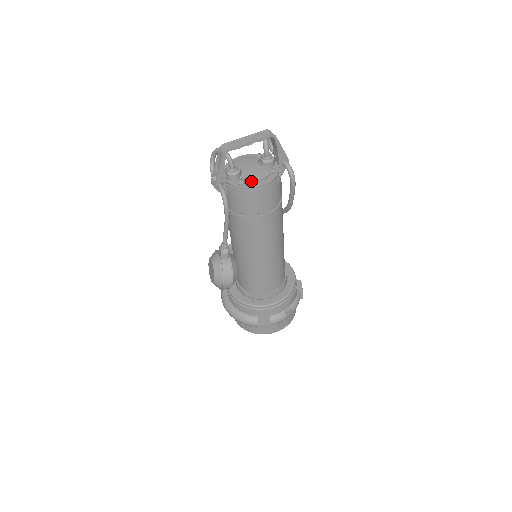
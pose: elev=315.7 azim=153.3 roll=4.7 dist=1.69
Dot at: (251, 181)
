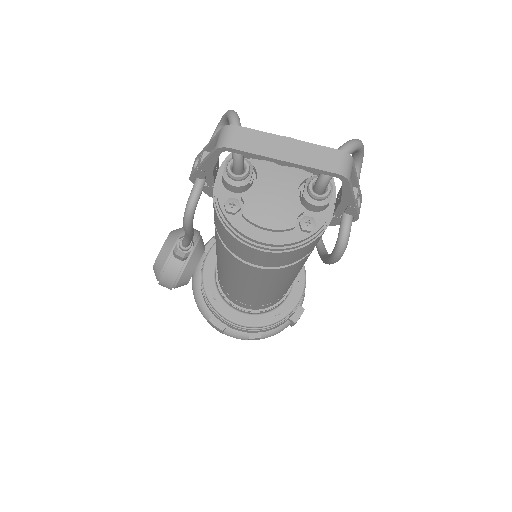
Dot at: (249, 219)
